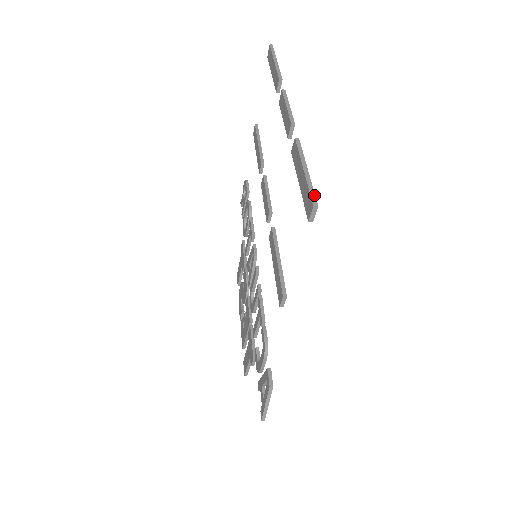
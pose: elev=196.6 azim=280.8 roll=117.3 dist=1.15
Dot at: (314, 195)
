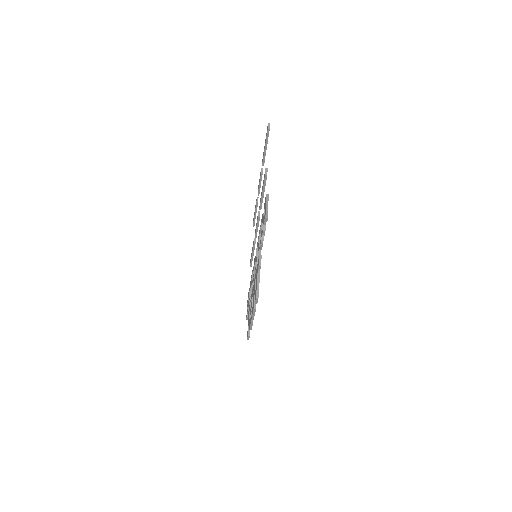
Dot at: occluded
